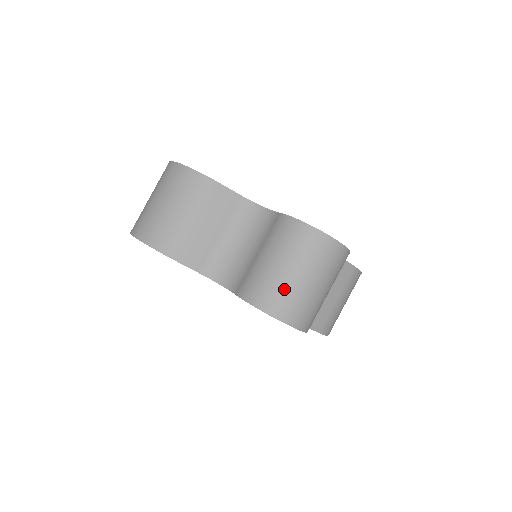
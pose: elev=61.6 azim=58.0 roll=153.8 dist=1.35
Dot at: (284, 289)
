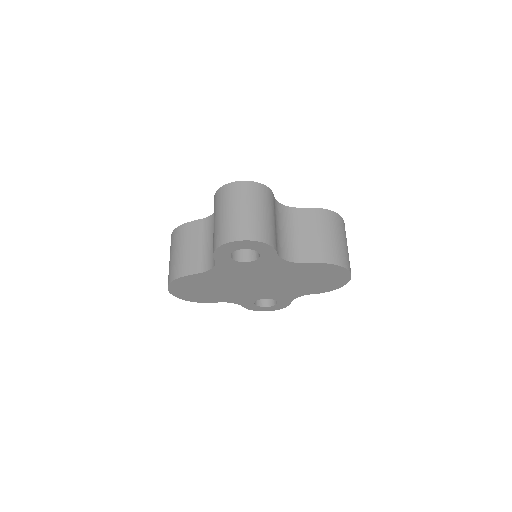
Dot at: (224, 225)
